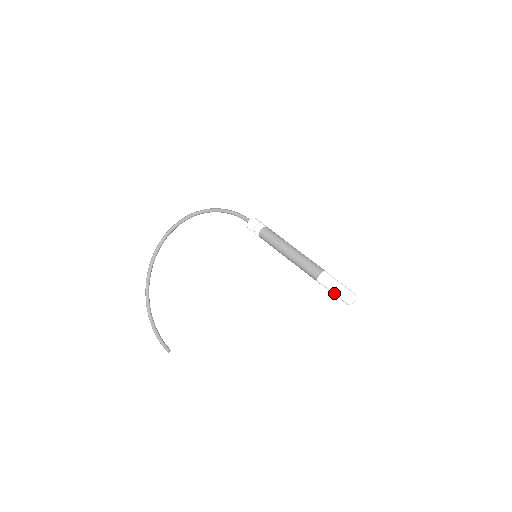
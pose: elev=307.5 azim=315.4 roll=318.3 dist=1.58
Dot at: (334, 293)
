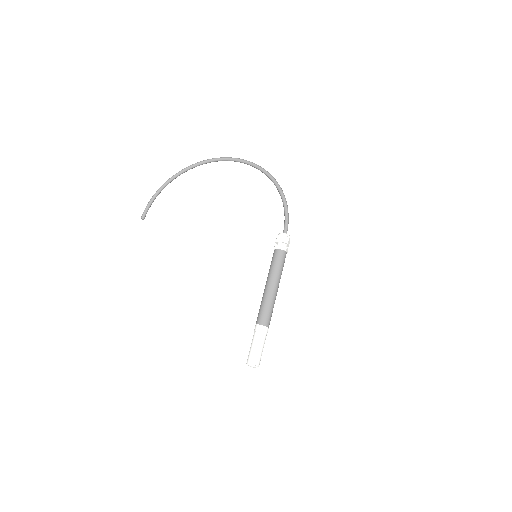
Dot at: (251, 346)
